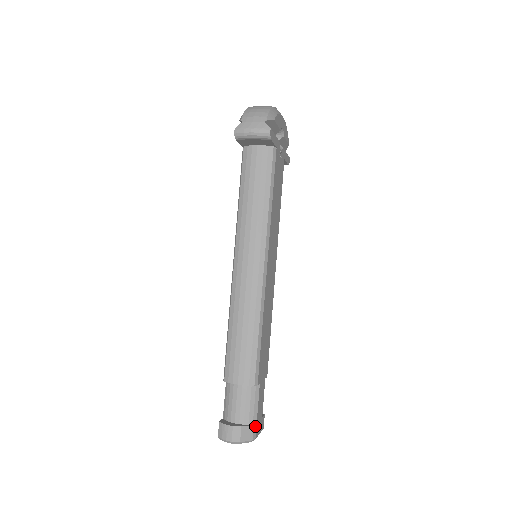
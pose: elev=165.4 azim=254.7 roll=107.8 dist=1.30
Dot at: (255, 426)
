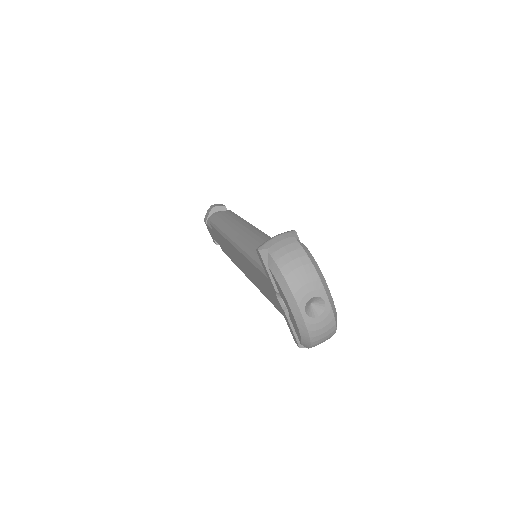
Dot at: occluded
